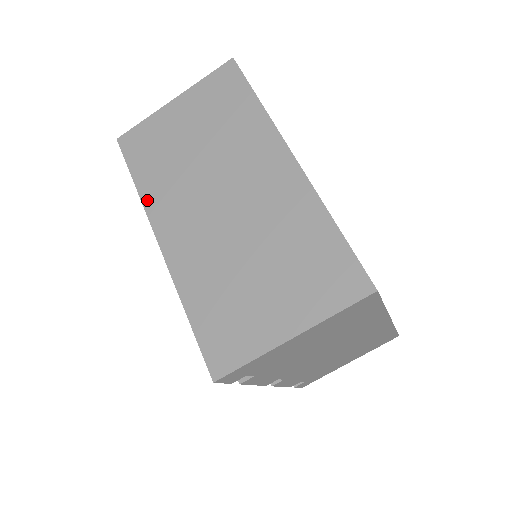
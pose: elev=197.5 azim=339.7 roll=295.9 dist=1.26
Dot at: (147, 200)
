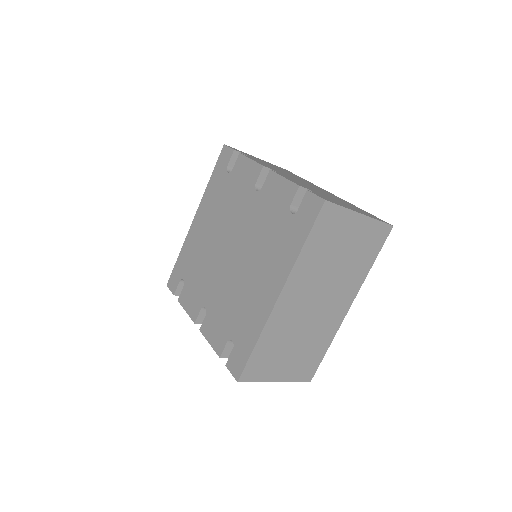
Dot at: (298, 264)
